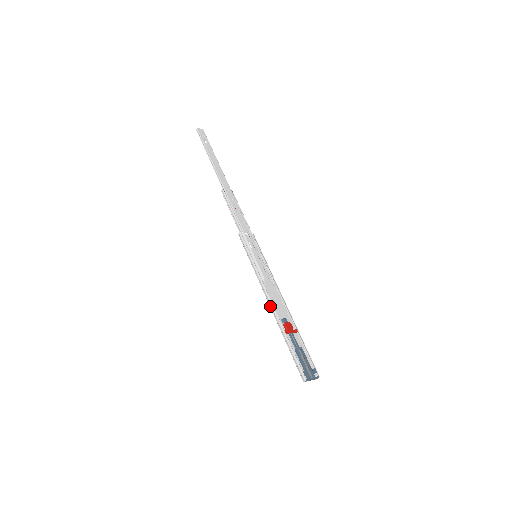
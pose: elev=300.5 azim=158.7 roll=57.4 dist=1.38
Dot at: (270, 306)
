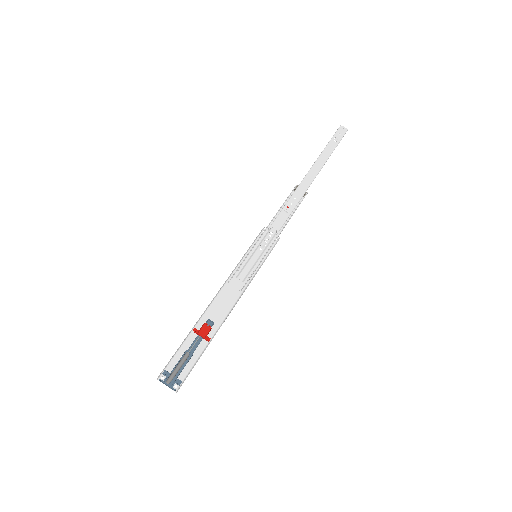
Dot at: (212, 301)
